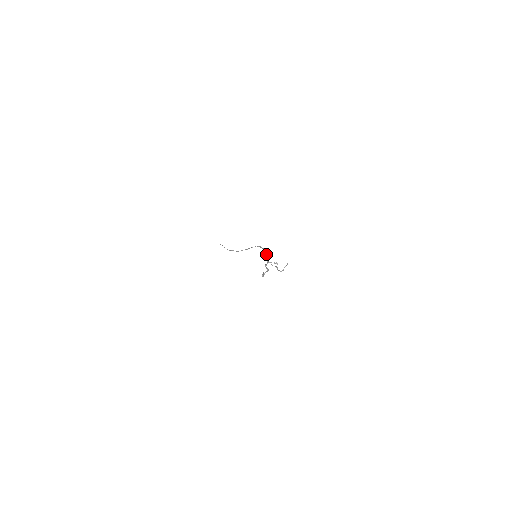
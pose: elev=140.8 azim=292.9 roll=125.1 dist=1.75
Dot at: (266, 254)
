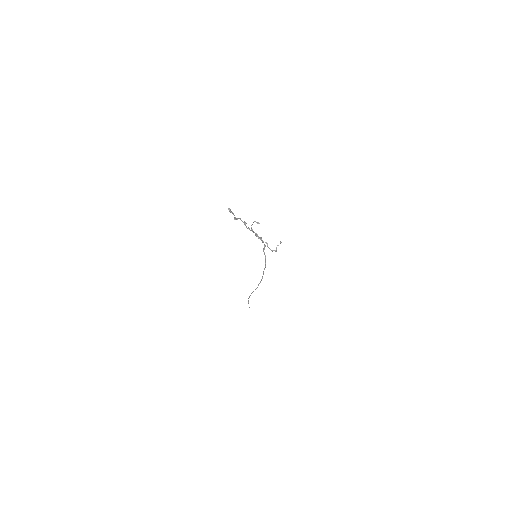
Dot at: occluded
